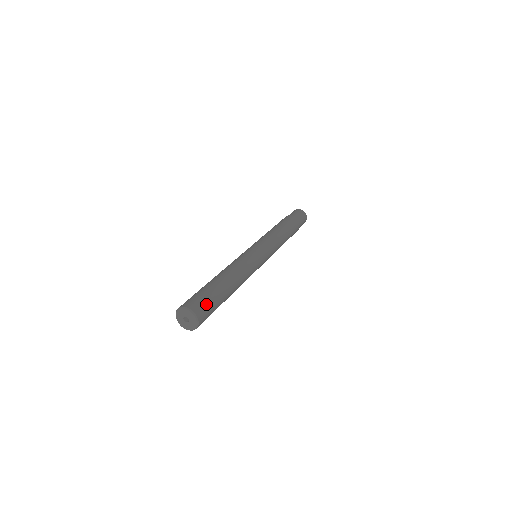
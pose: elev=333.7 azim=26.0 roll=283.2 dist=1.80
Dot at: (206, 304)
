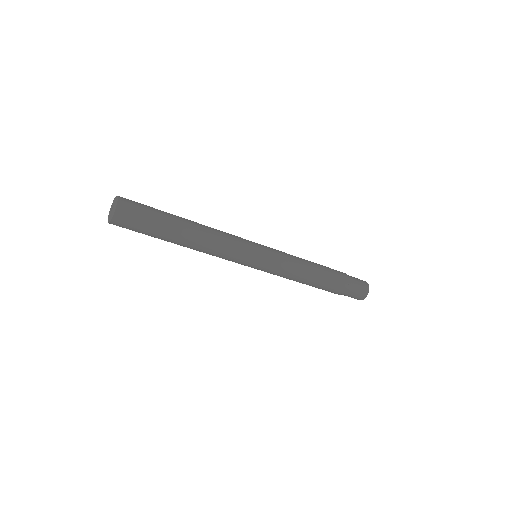
Dot at: (139, 204)
